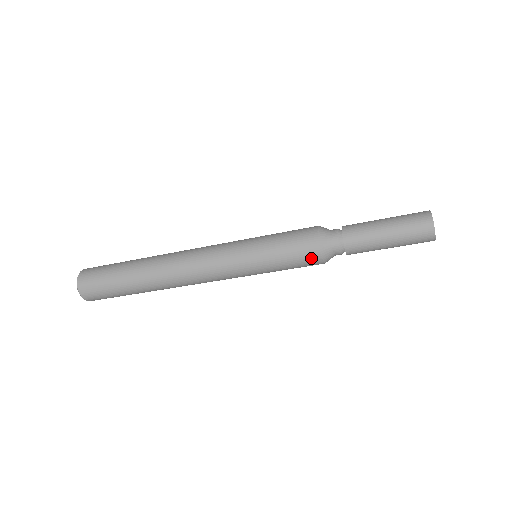
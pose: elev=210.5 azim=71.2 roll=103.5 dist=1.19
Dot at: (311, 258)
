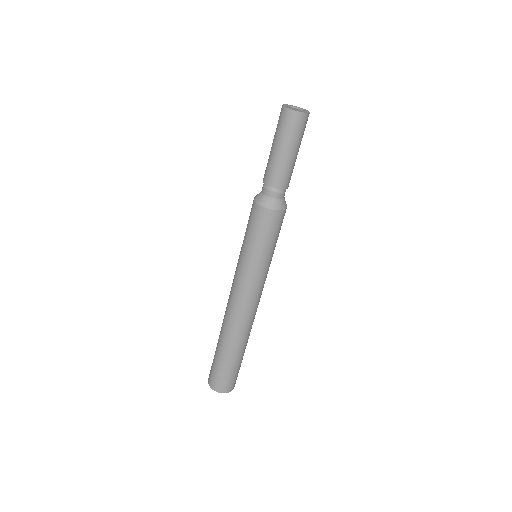
Dot at: (269, 218)
